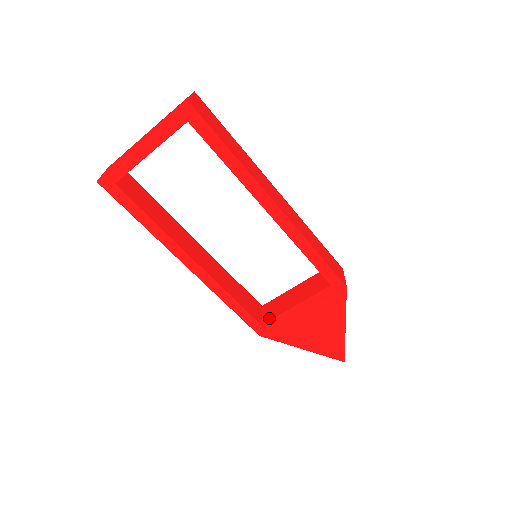
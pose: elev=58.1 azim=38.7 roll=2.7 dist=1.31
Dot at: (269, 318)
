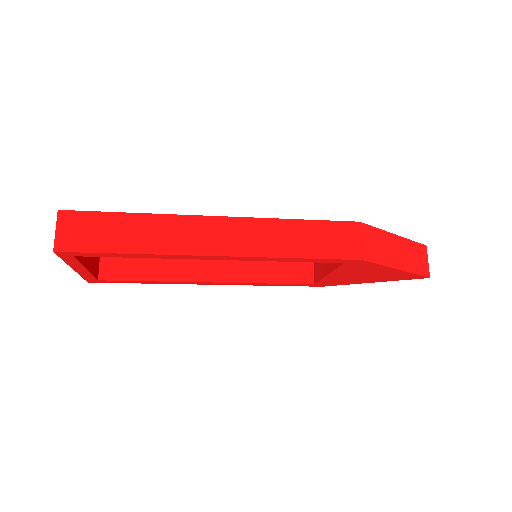
Dot at: (317, 279)
